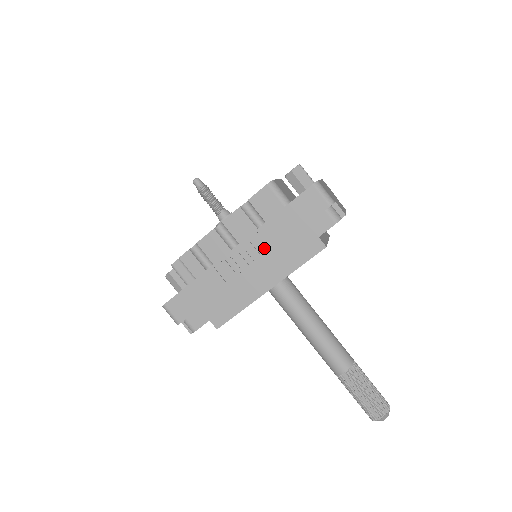
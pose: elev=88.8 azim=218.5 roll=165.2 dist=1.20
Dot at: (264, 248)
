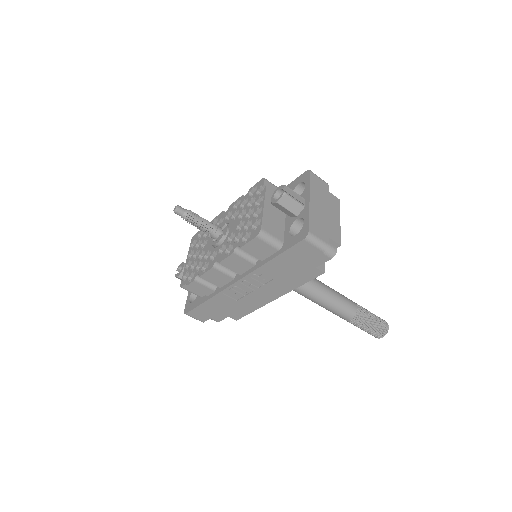
Dot at: (265, 280)
